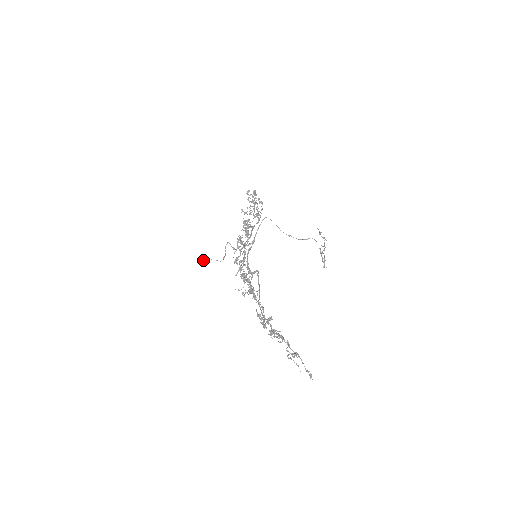
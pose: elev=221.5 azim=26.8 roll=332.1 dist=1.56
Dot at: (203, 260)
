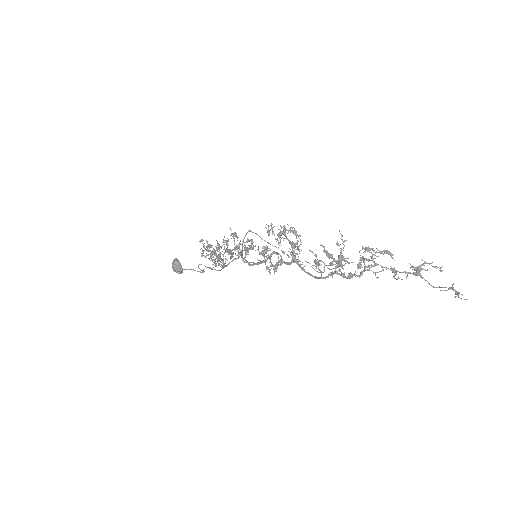
Dot at: (178, 262)
